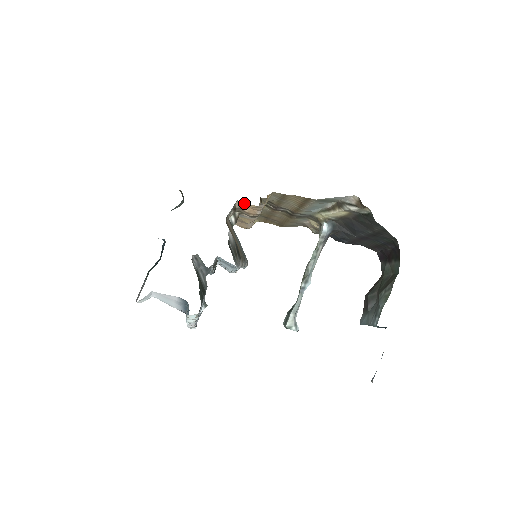
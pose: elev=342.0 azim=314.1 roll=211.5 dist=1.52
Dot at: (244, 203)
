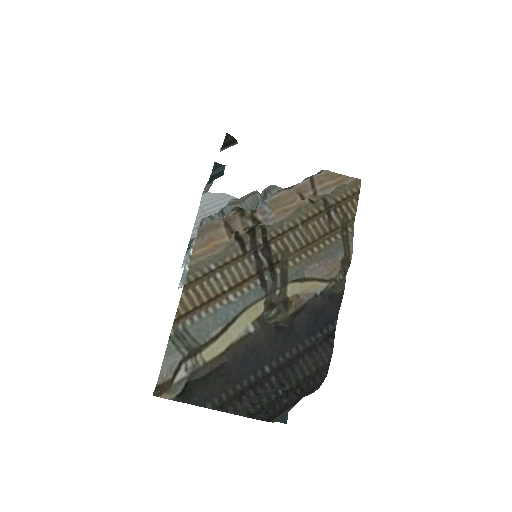
Dot at: (200, 237)
